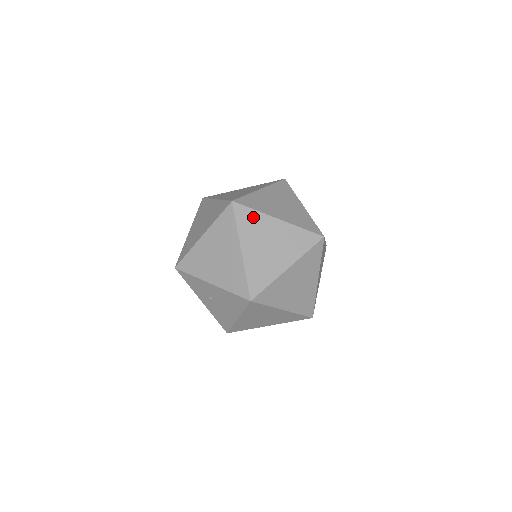
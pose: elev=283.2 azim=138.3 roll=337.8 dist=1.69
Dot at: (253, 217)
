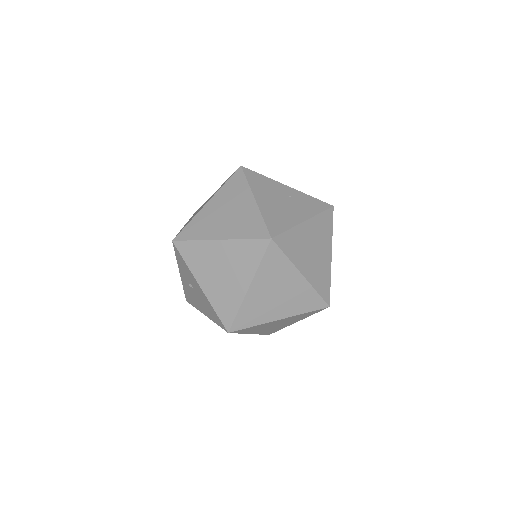
Dot at: (281, 263)
